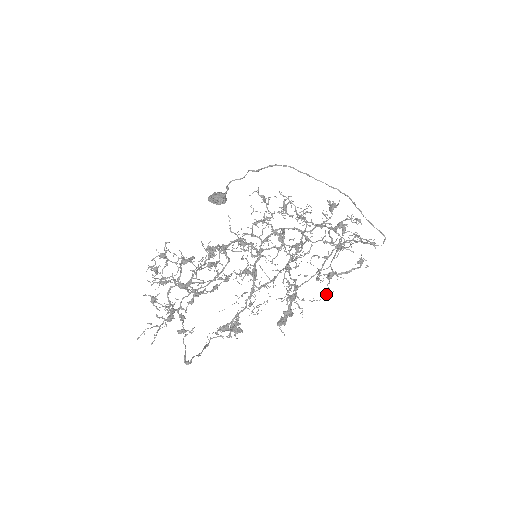
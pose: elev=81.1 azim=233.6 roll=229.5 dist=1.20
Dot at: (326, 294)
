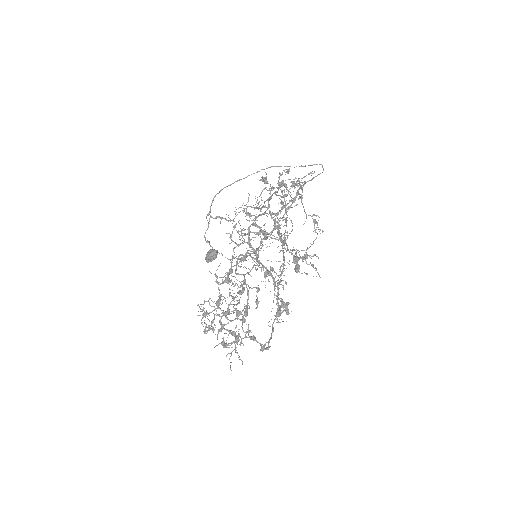
Dot at: (315, 230)
